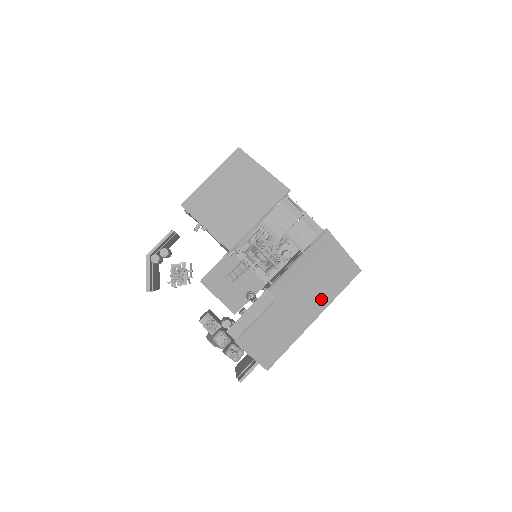
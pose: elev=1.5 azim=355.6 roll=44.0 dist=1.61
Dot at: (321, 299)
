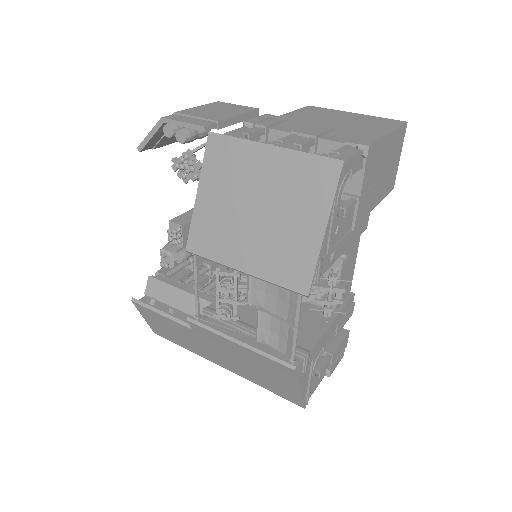
Dot at: (241, 371)
